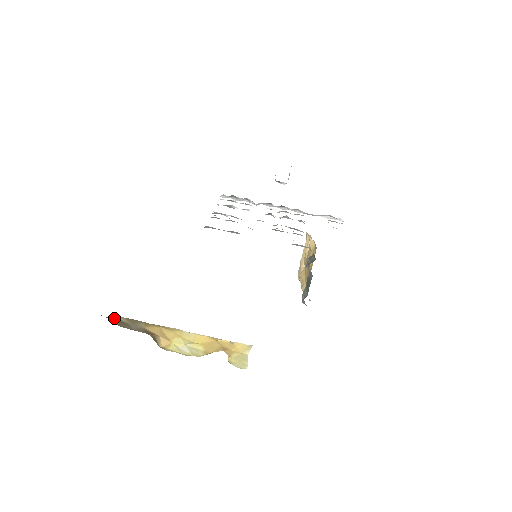
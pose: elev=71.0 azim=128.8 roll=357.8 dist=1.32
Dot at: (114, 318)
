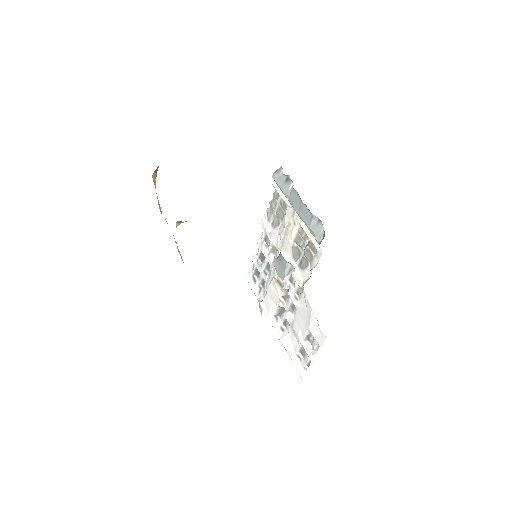
Dot at: occluded
